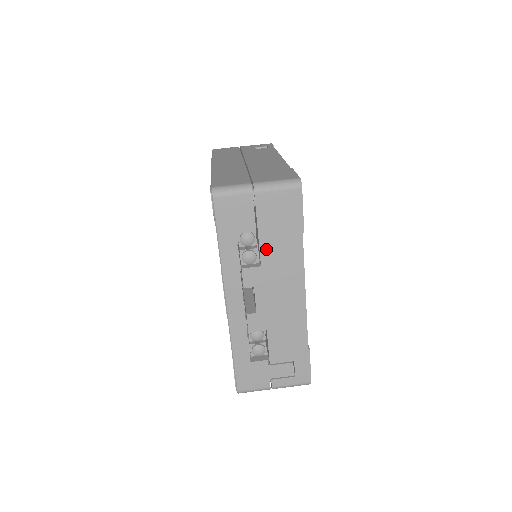
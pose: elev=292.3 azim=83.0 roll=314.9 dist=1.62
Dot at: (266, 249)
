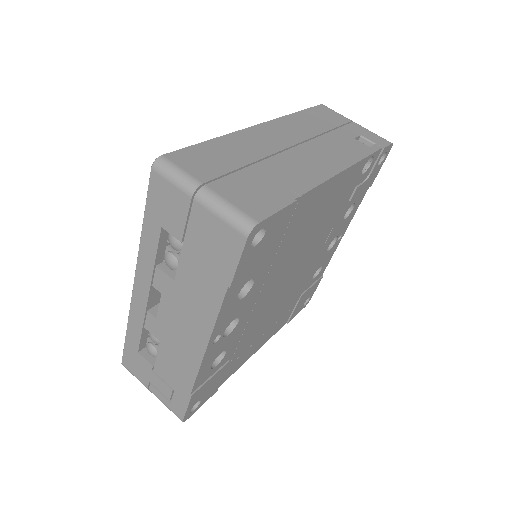
Dot at: (185, 269)
